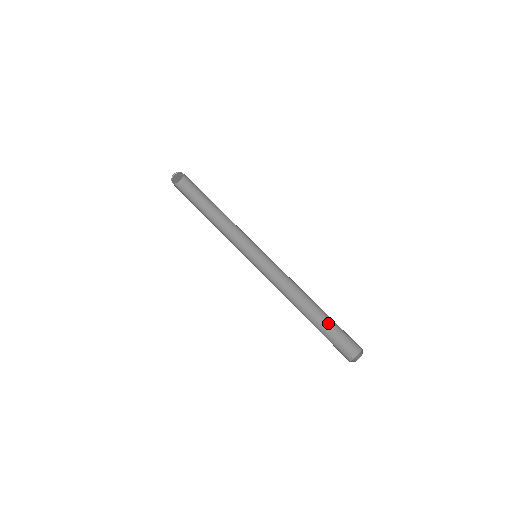
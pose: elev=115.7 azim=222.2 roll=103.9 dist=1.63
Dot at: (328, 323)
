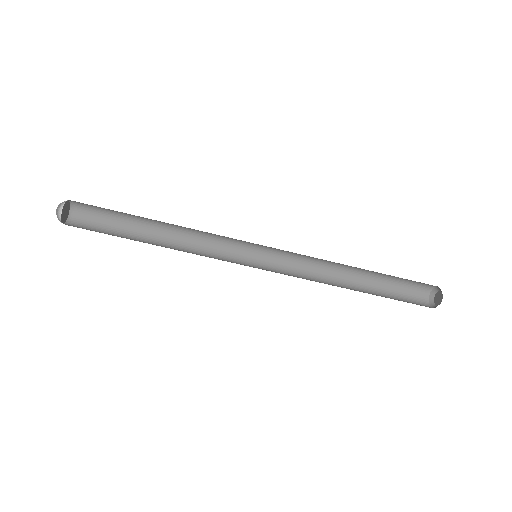
Dot at: (387, 275)
